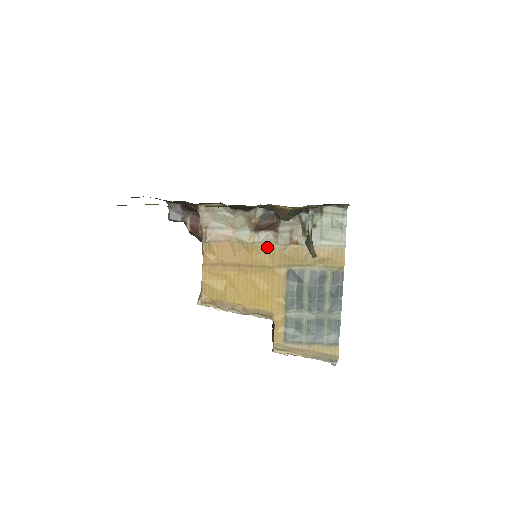
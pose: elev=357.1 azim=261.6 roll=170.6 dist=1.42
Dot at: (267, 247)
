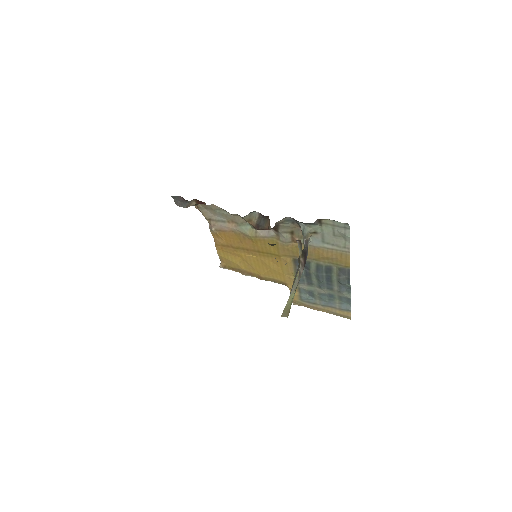
Dot at: (270, 241)
